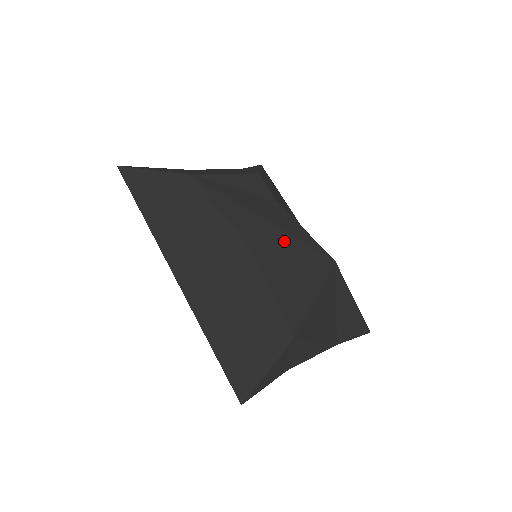
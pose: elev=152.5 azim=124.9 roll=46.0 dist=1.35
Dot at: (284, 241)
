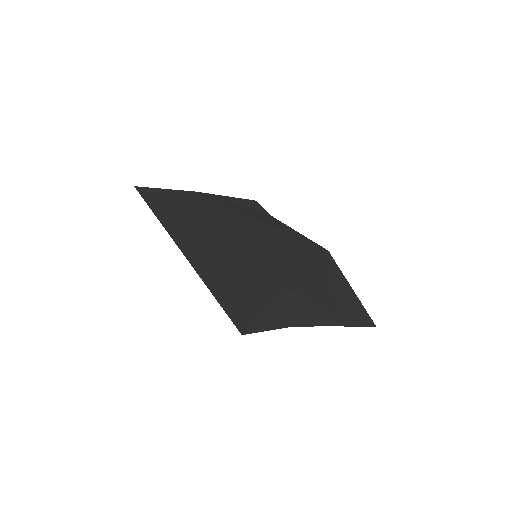
Dot at: (279, 234)
